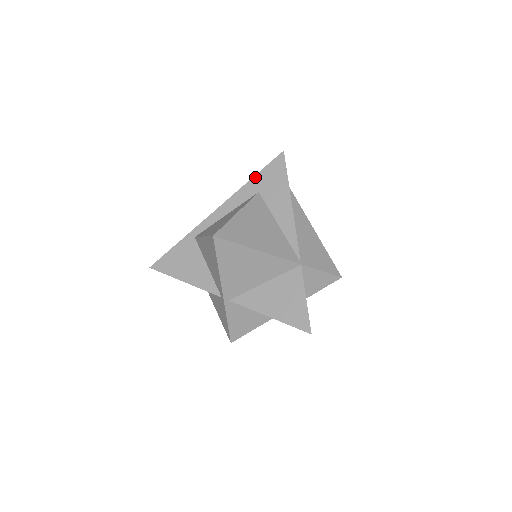
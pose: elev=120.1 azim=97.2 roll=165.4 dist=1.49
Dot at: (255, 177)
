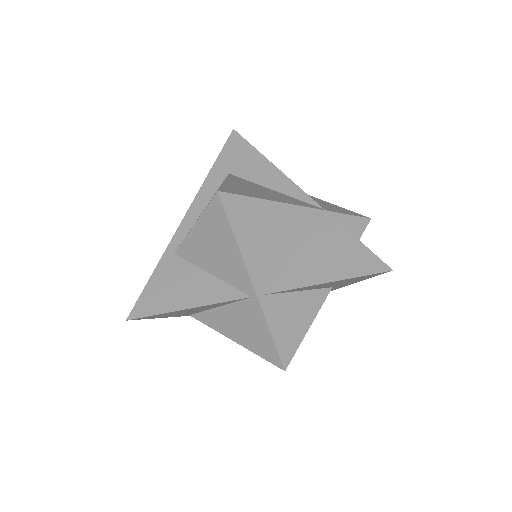
Dot at: (216, 163)
